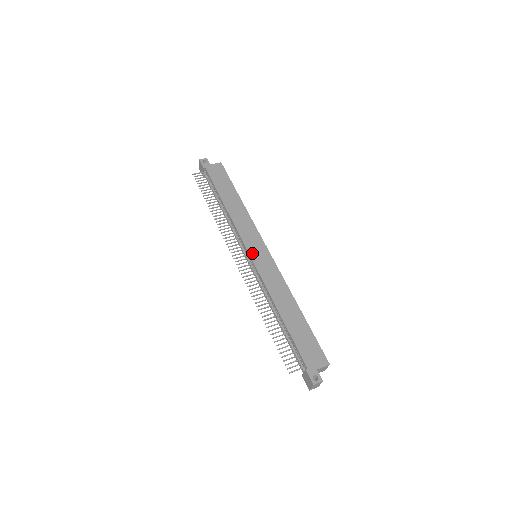
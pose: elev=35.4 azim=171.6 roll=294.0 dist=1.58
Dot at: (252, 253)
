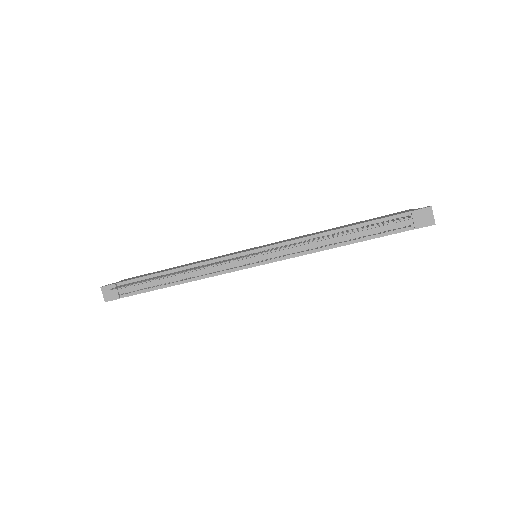
Dot at: (252, 249)
